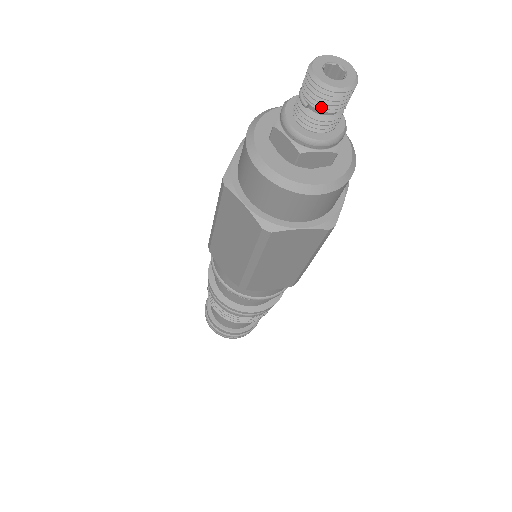
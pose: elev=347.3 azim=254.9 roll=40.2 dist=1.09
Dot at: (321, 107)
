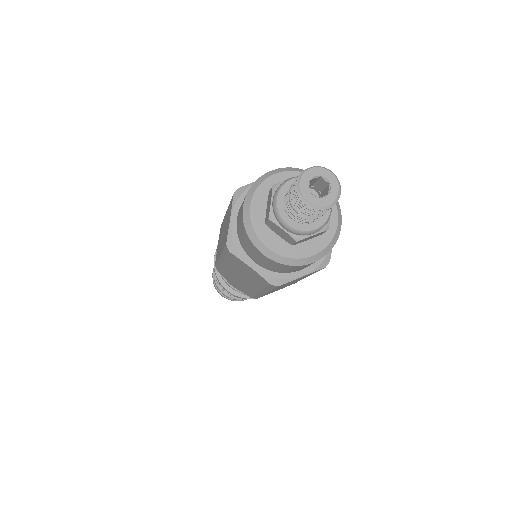
Dot at: (312, 215)
